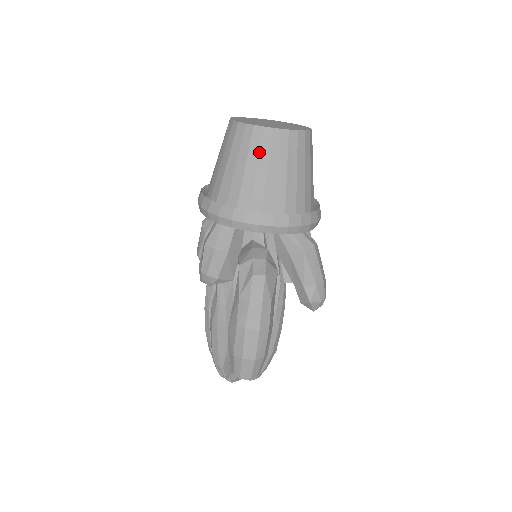
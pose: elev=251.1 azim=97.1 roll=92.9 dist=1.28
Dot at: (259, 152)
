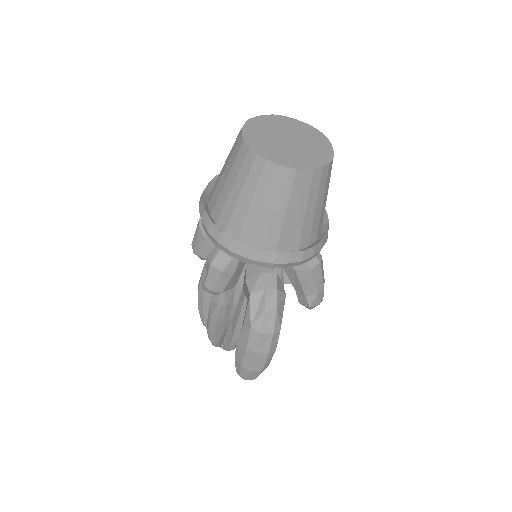
Dot at: (279, 192)
